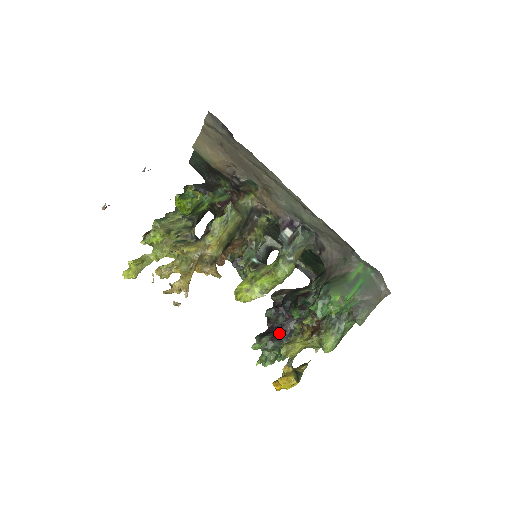
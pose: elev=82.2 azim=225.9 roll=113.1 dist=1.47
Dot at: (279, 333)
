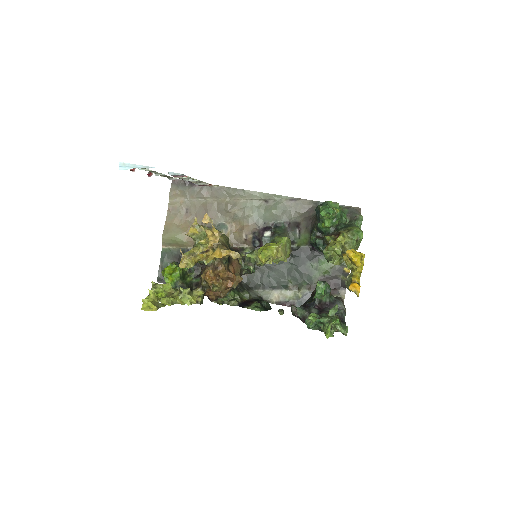
Dot at: occluded
